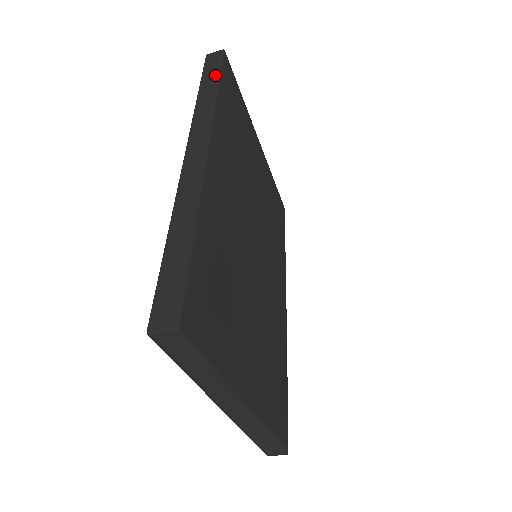
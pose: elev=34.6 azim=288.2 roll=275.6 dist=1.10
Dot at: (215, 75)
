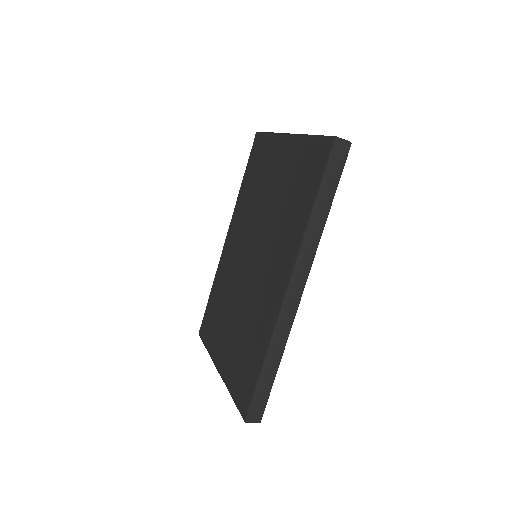
Dot at: (333, 192)
